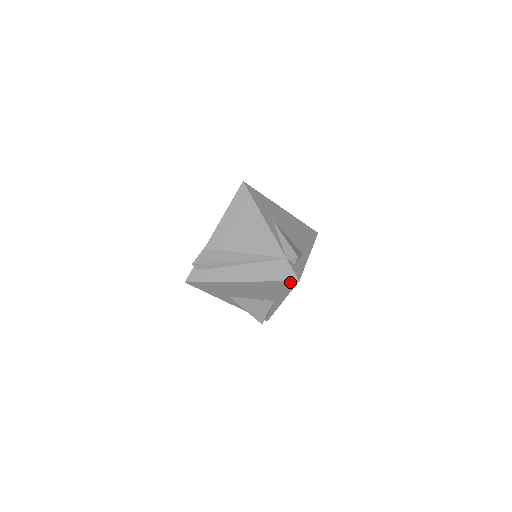
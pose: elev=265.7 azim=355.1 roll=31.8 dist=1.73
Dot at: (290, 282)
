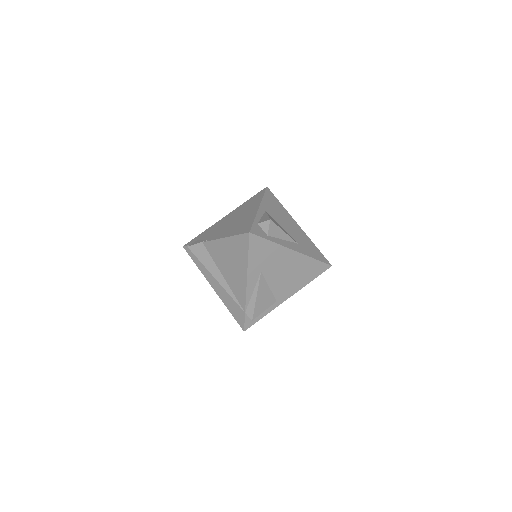
Dot at: (240, 324)
